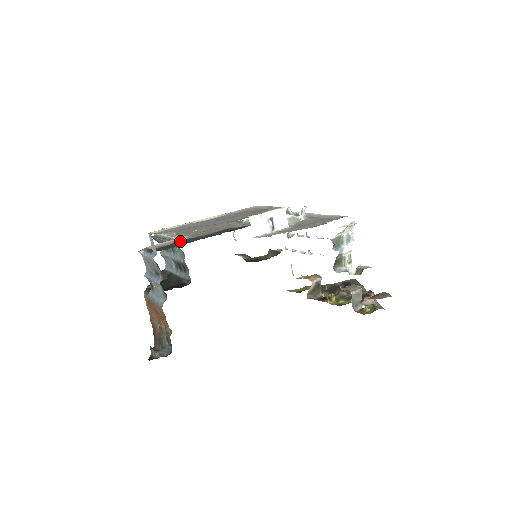
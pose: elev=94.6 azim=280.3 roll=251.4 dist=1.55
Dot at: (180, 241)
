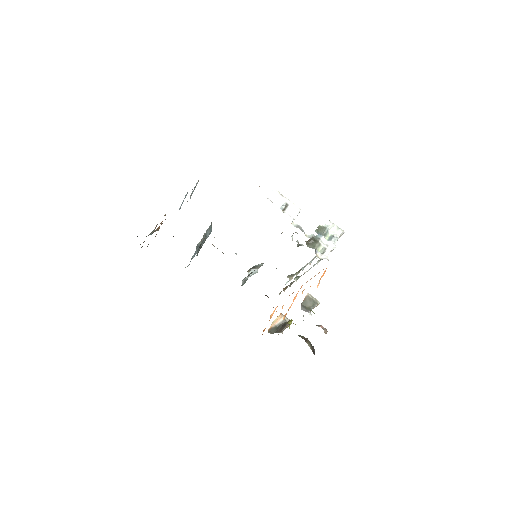
Dot at: occluded
